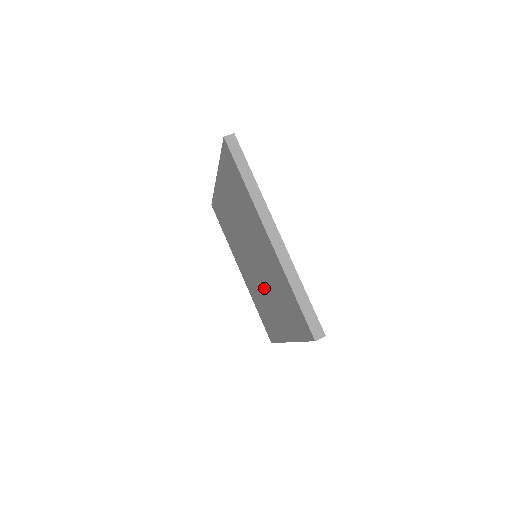
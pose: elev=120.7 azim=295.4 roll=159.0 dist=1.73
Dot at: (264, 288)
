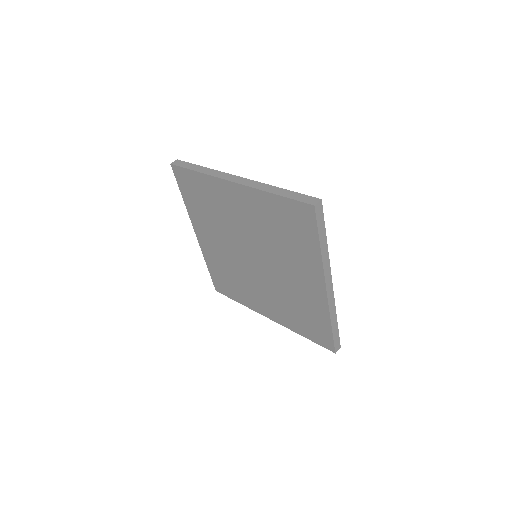
Dot at: (277, 271)
